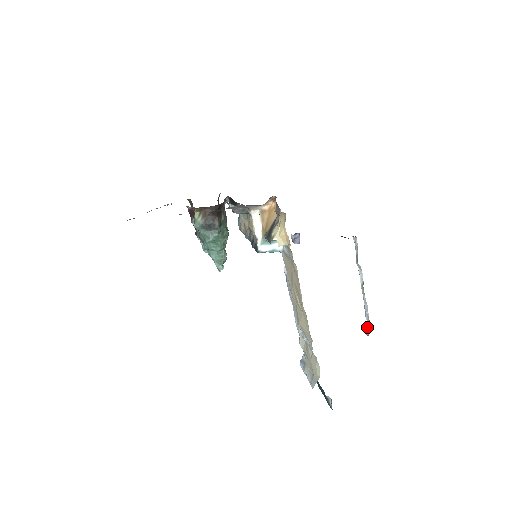
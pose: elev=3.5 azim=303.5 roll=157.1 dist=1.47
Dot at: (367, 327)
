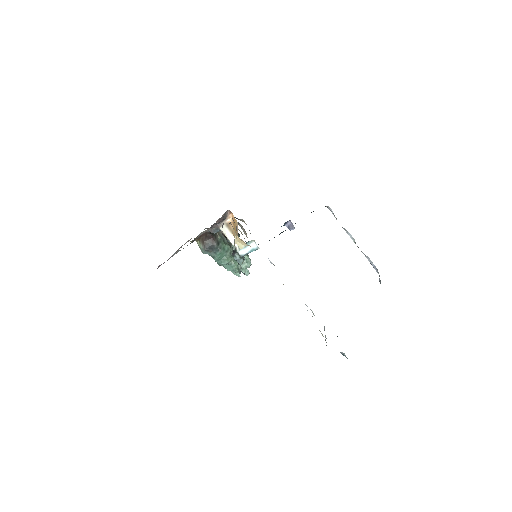
Dot at: occluded
